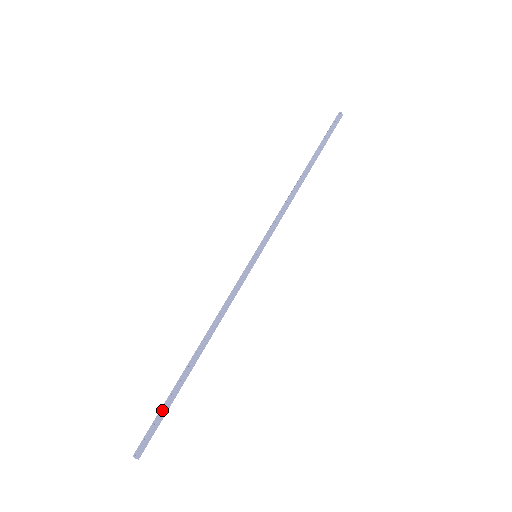
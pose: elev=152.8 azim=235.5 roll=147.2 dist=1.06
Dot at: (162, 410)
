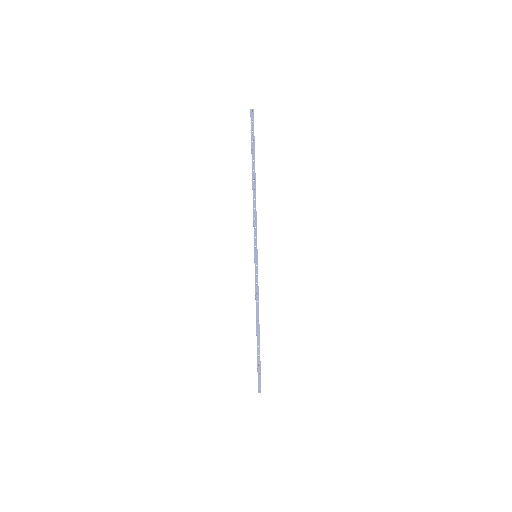
Dot at: (259, 366)
